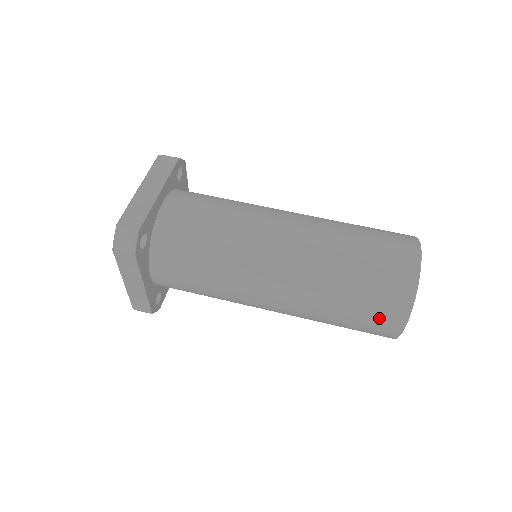
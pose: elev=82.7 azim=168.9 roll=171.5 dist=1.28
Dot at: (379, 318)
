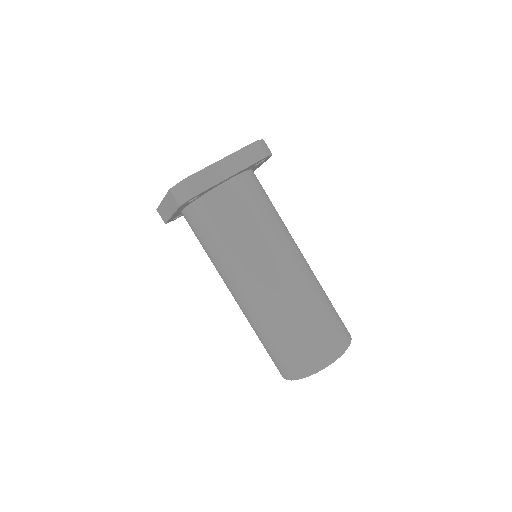
Dot at: (281, 364)
